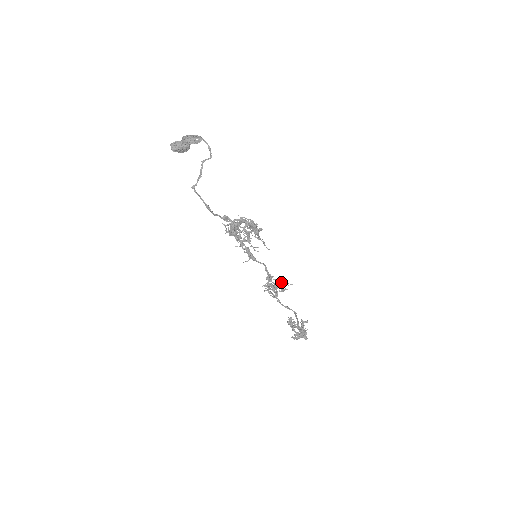
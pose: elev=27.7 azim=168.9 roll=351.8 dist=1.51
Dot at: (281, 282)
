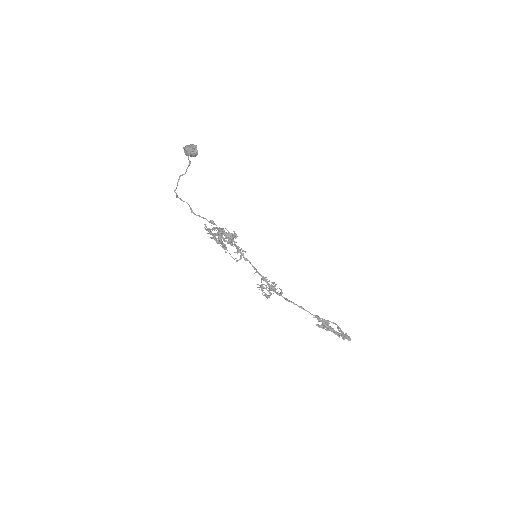
Dot at: (271, 287)
